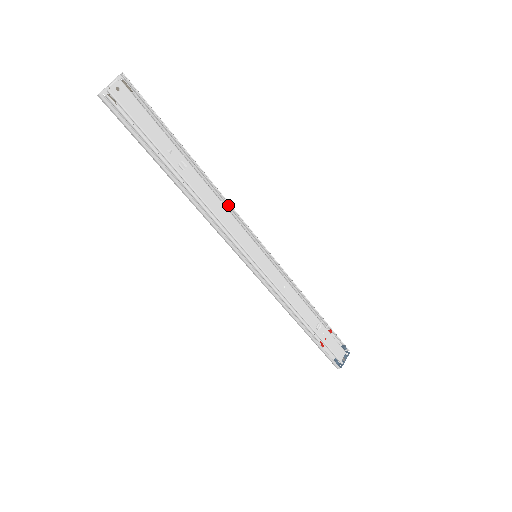
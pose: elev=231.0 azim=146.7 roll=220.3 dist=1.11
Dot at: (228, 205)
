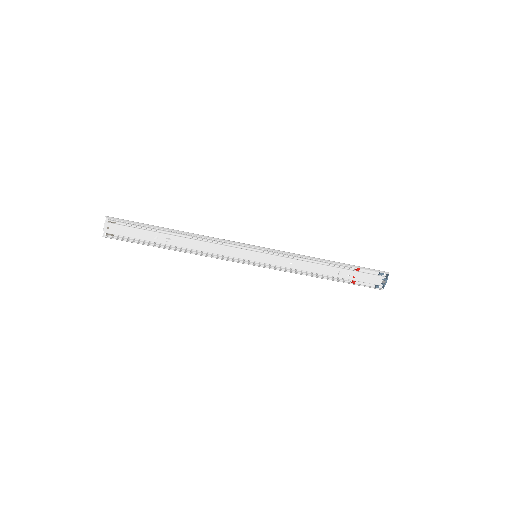
Dot at: (216, 238)
